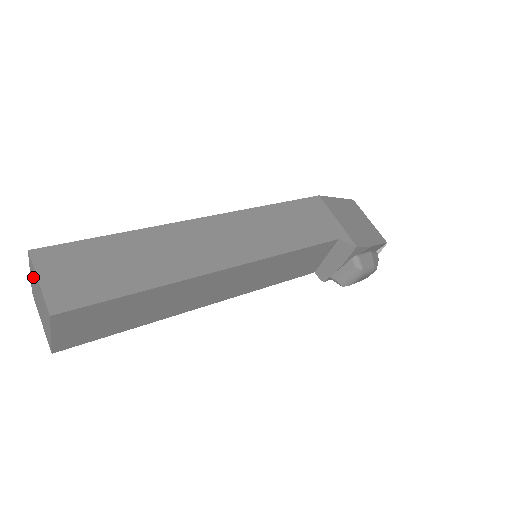
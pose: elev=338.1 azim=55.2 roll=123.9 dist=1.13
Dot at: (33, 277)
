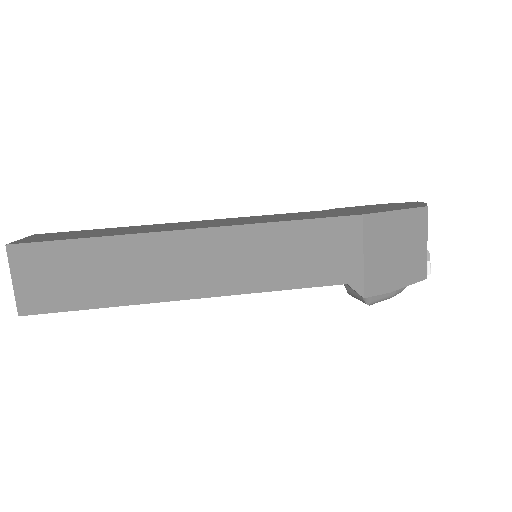
Dot at: occluded
